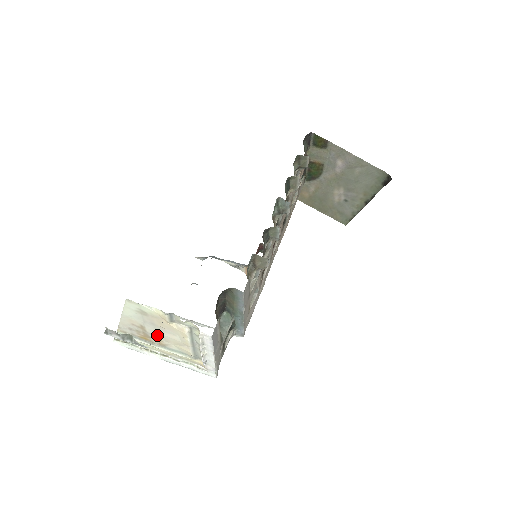
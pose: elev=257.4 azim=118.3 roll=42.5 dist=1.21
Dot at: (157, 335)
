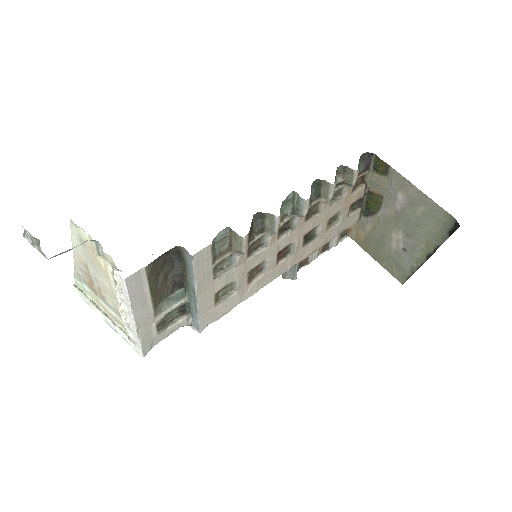
Dot at: (97, 280)
